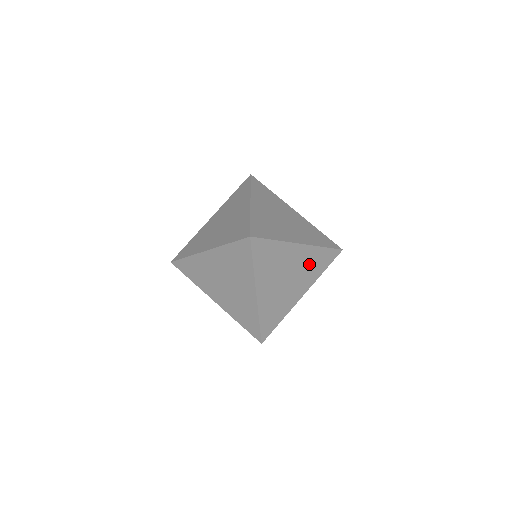
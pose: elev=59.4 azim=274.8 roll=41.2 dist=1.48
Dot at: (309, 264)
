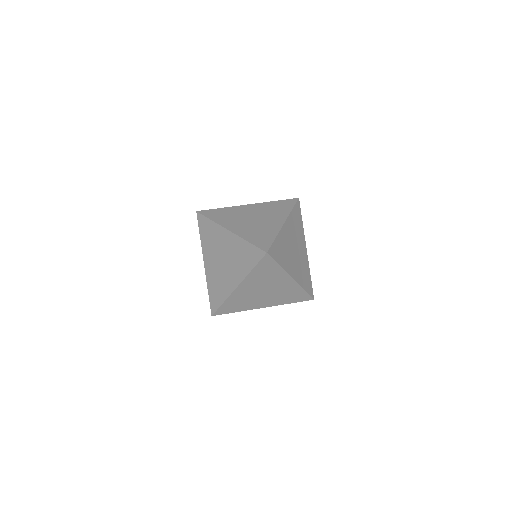
Dot at: (295, 228)
